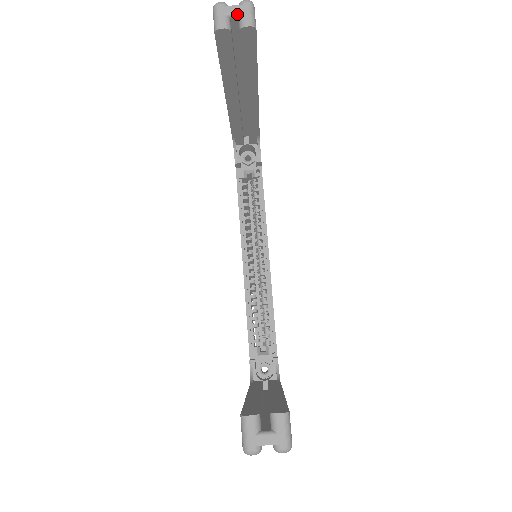
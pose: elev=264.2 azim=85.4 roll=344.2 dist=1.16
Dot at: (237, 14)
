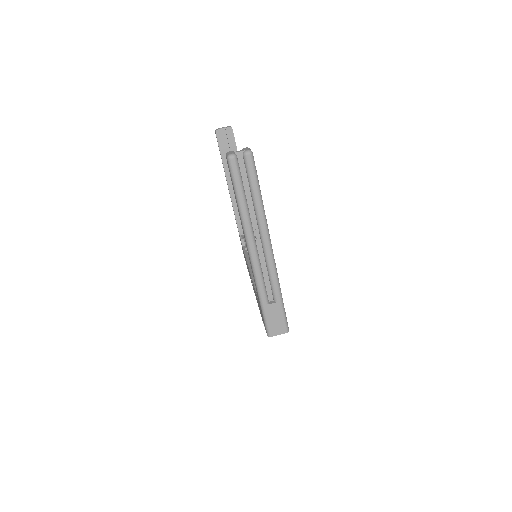
Dot at: (224, 128)
